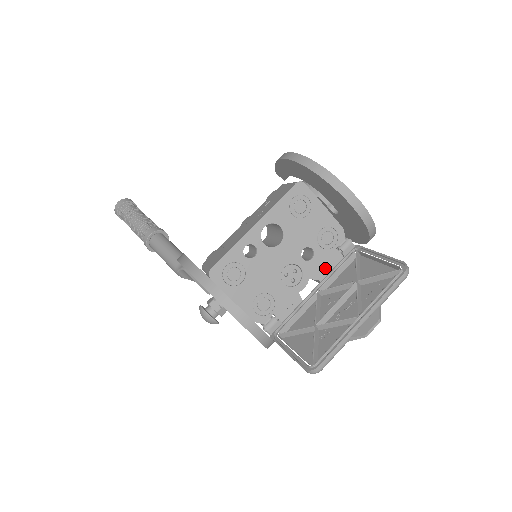
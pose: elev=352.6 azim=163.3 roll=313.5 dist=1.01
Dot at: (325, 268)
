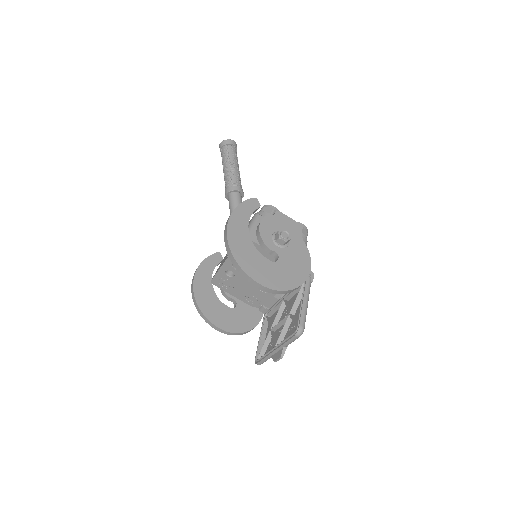
Dot at: occluded
